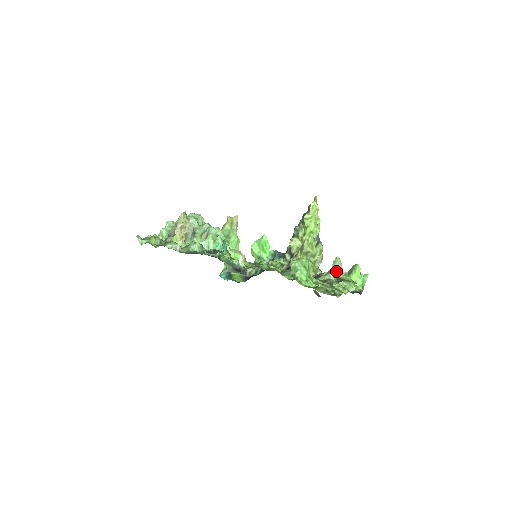
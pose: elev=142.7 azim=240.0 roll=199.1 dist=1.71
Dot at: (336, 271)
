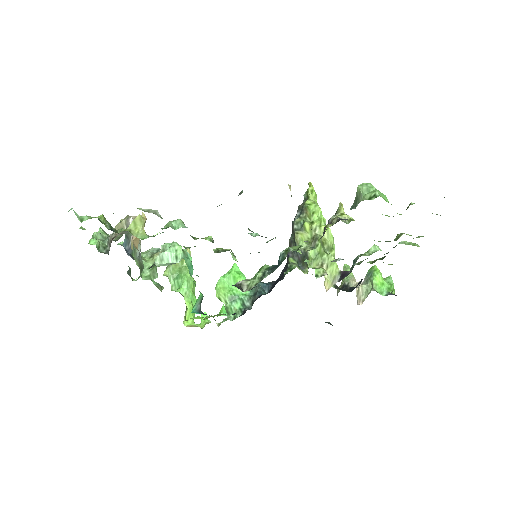
Dot at: (352, 279)
